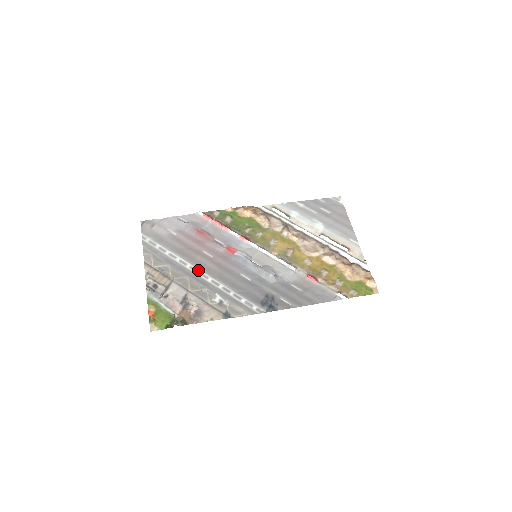
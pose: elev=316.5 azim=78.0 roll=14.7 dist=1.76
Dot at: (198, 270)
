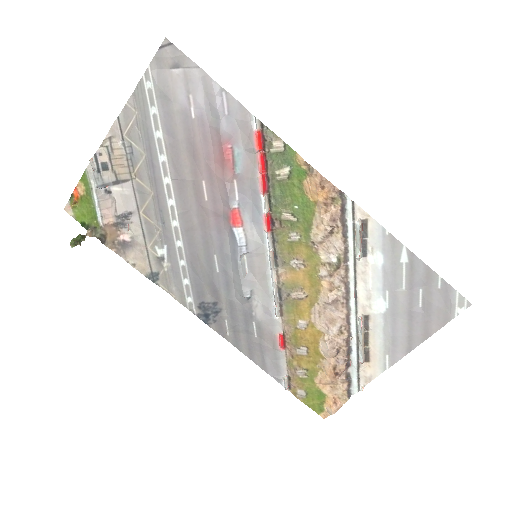
Dot at: (173, 198)
